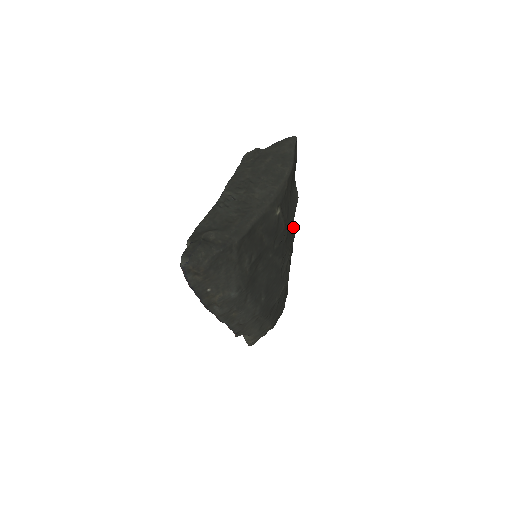
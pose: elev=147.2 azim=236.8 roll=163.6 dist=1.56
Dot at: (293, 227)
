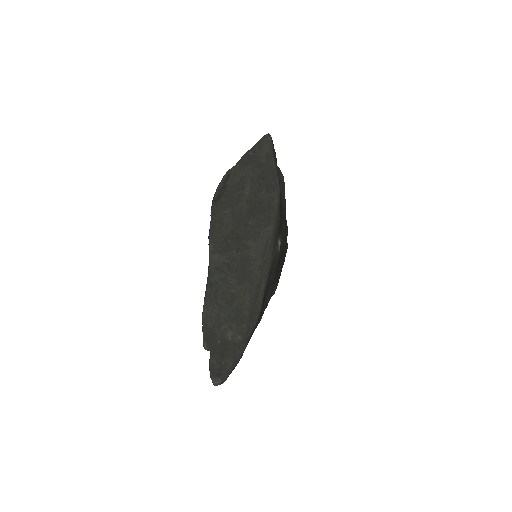
Dot at: occluded
